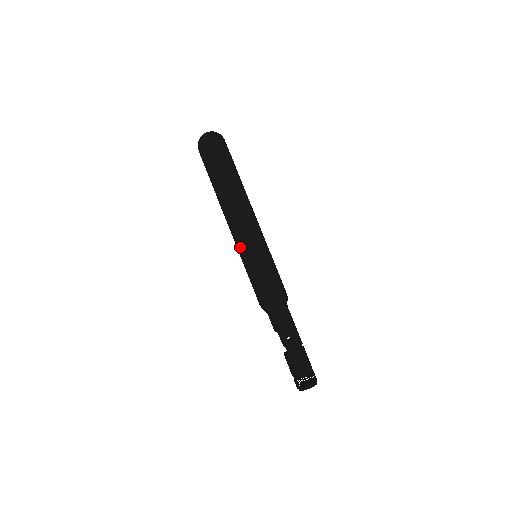
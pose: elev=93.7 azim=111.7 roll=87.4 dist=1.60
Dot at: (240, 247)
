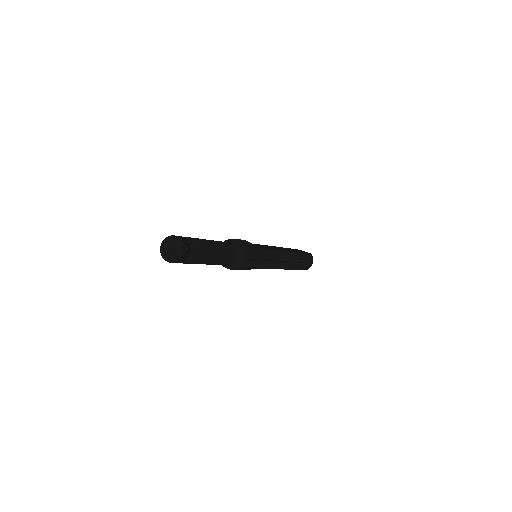
Dot at: occluded
